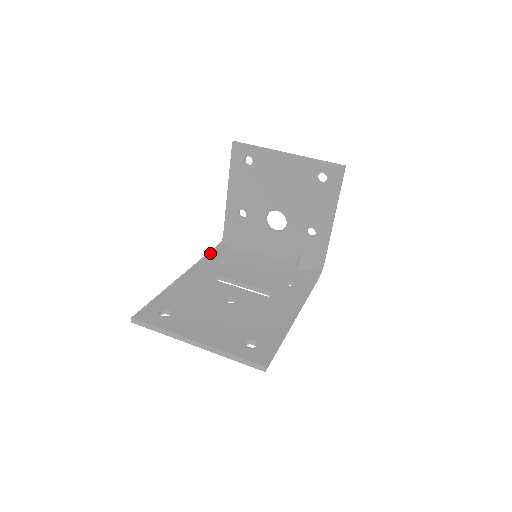
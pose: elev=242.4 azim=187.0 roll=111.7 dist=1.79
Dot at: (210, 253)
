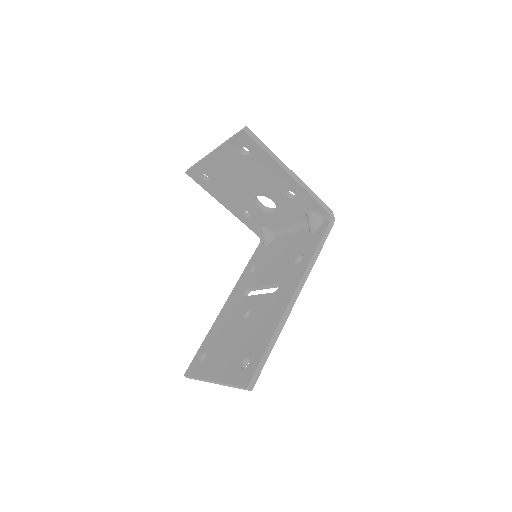
Dot at: (248, 264)
